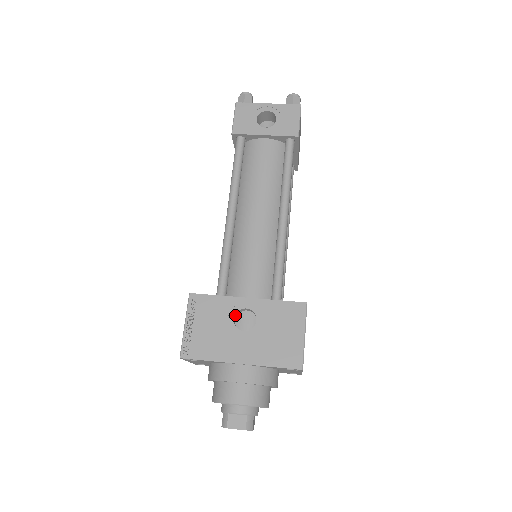
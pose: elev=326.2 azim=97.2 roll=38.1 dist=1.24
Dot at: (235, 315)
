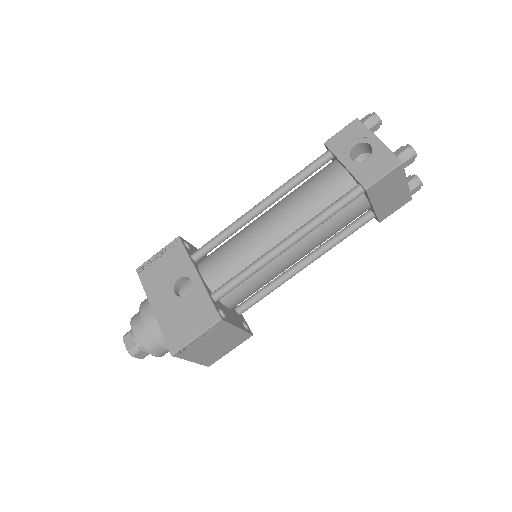
Dot at: (184, 278)
